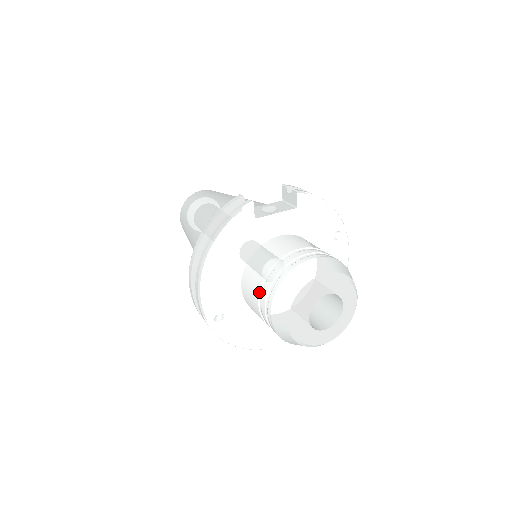
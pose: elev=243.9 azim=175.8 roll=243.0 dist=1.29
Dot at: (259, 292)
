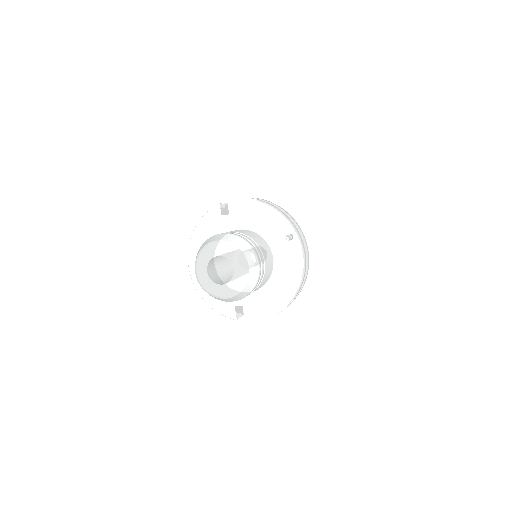
Dot at: occluded
